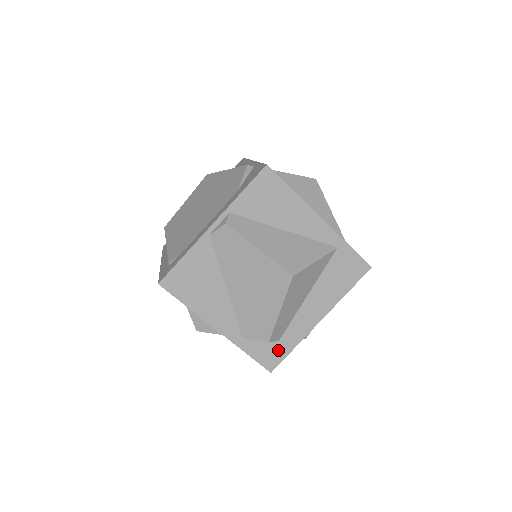
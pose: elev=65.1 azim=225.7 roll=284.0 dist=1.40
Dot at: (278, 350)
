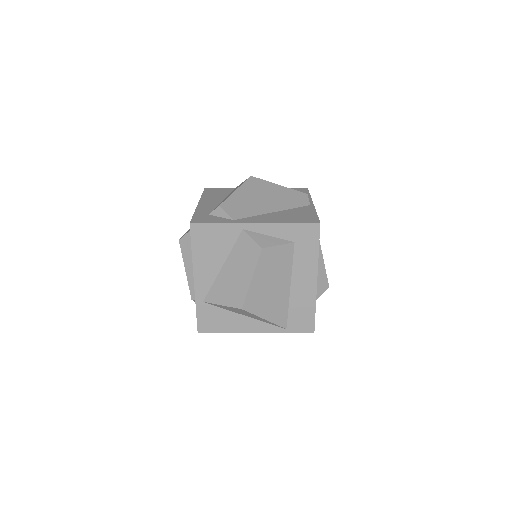
Dot at: occluded
